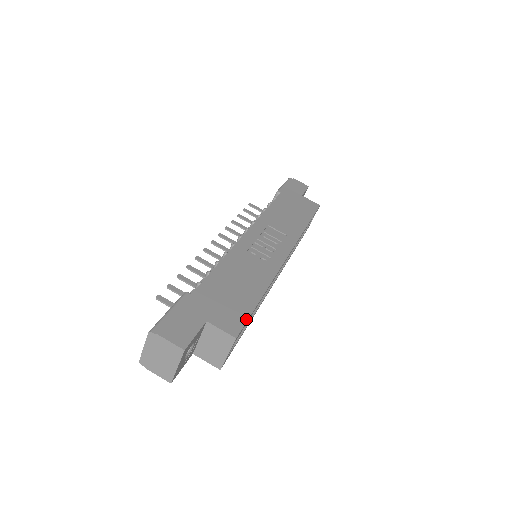
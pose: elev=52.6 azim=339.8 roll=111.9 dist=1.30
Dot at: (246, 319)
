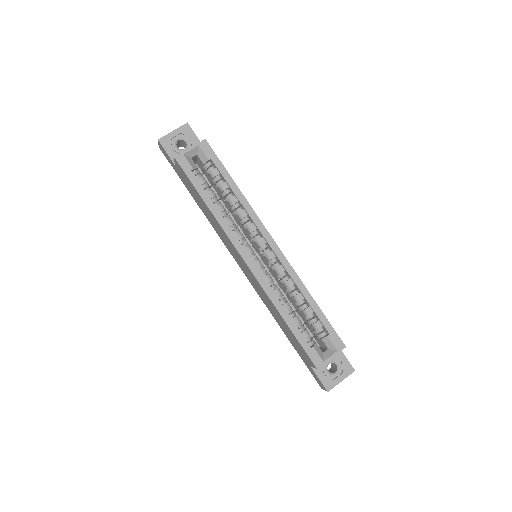
Dot at: occluded
